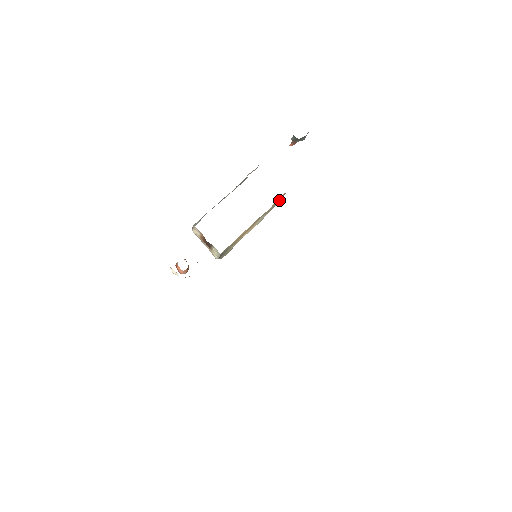
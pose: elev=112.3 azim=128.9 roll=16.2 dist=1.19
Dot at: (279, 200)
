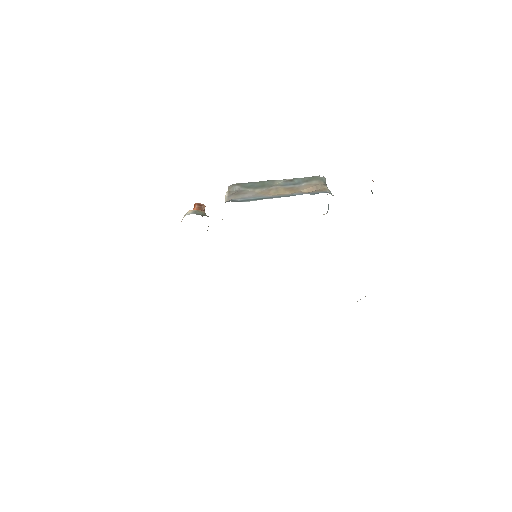
Dot at: occluded
